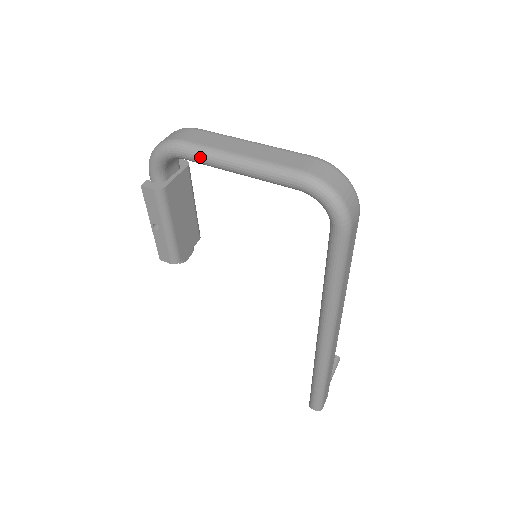
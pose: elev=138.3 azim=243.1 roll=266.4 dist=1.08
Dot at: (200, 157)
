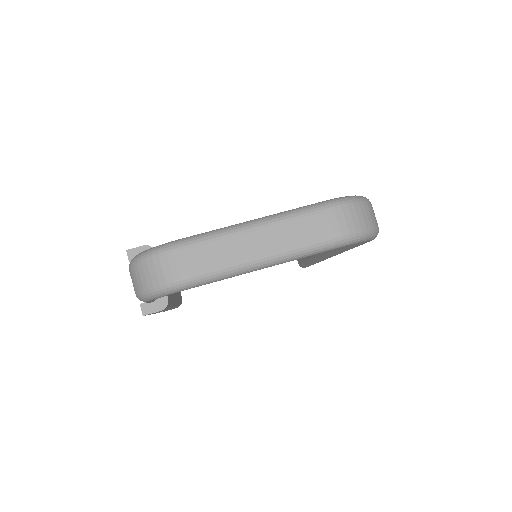
Dot at: (219, 280)
